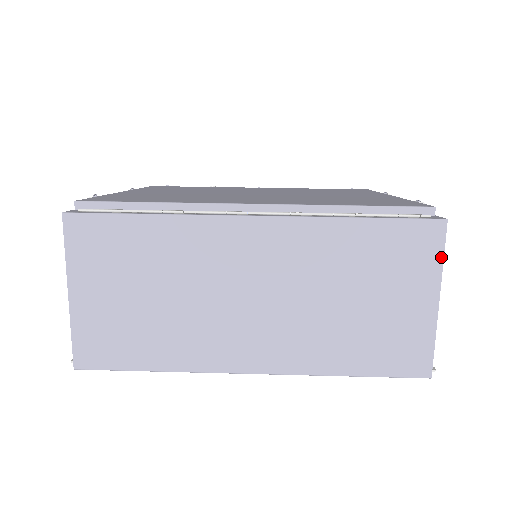
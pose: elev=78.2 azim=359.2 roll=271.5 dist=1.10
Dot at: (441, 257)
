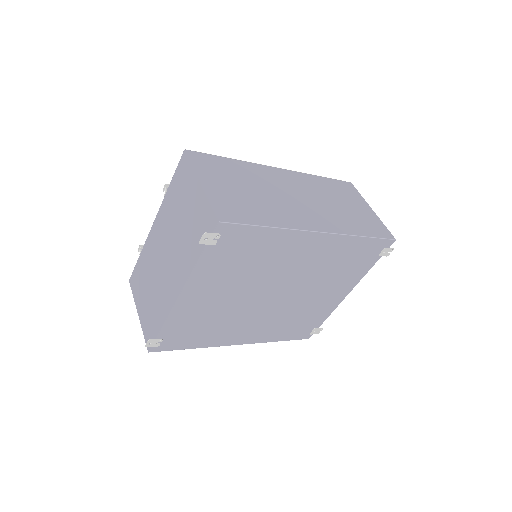
Dot at: (360, 194)
